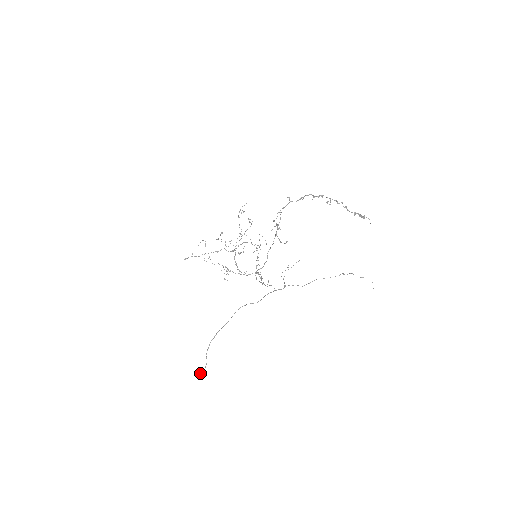
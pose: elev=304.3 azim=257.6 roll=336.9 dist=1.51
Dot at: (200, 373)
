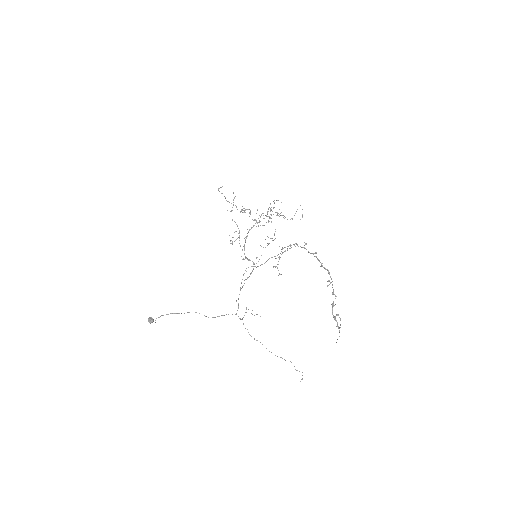
Dot at: (150, 321)
